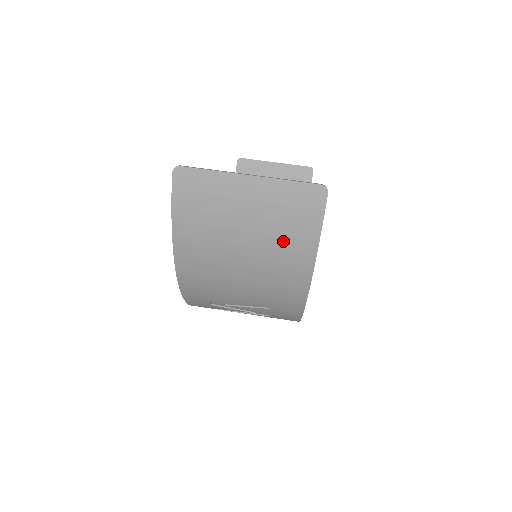
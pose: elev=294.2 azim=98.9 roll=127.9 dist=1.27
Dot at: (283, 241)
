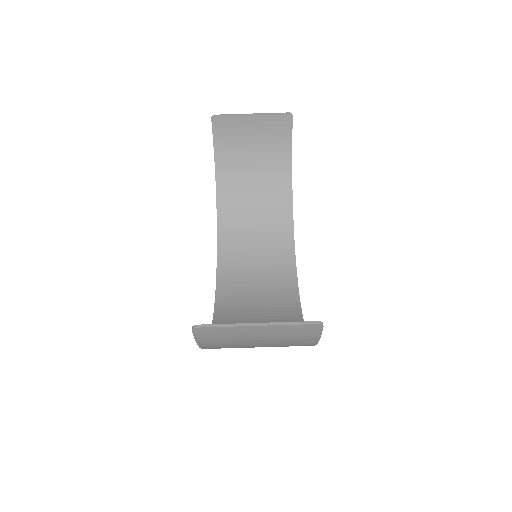
Dot at: (290, 343)
